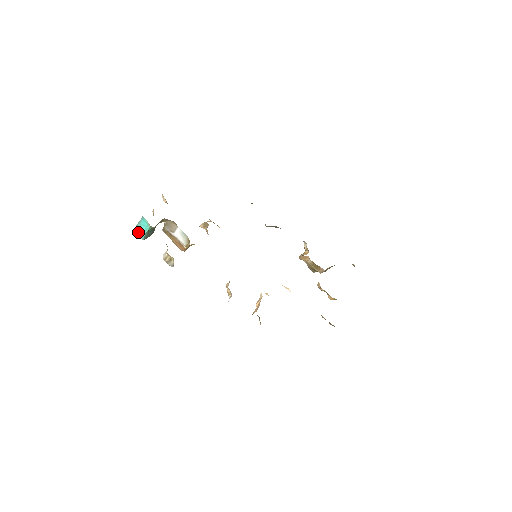
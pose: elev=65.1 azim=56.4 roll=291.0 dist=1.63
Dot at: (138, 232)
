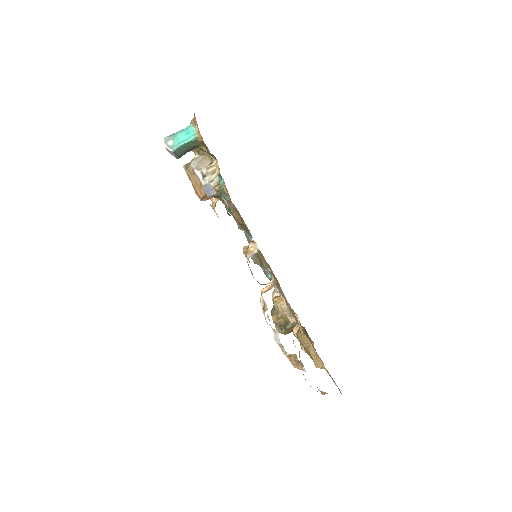
Dot at: (172, 140)
